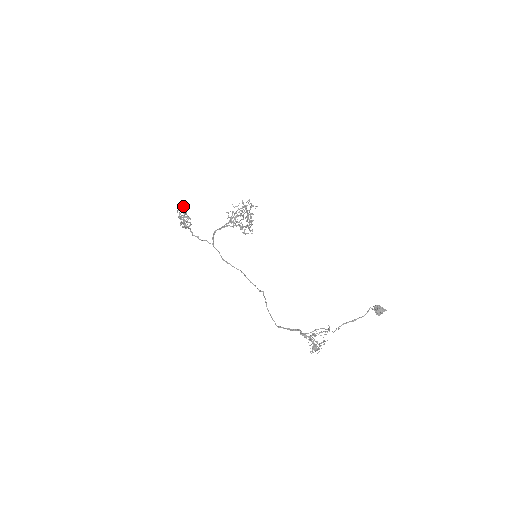
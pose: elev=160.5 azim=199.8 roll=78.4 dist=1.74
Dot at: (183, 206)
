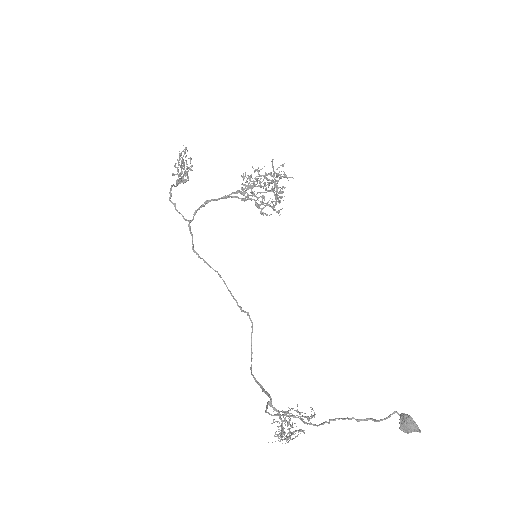
Dot at: (183, 150)
